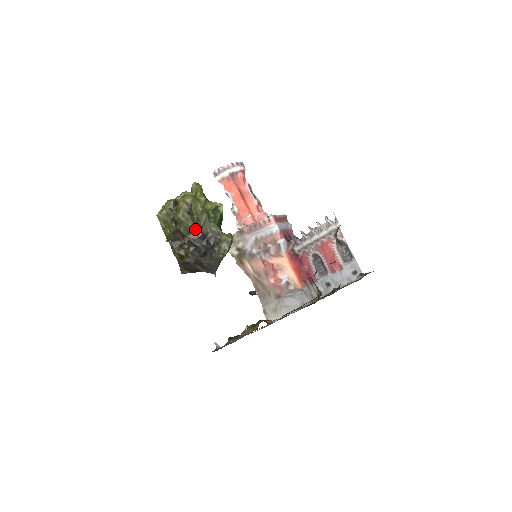
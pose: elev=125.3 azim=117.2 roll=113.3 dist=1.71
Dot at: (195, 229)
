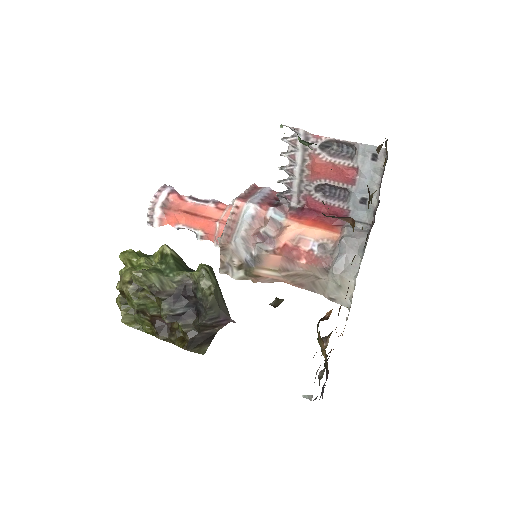
Dot at: (160, 299)
